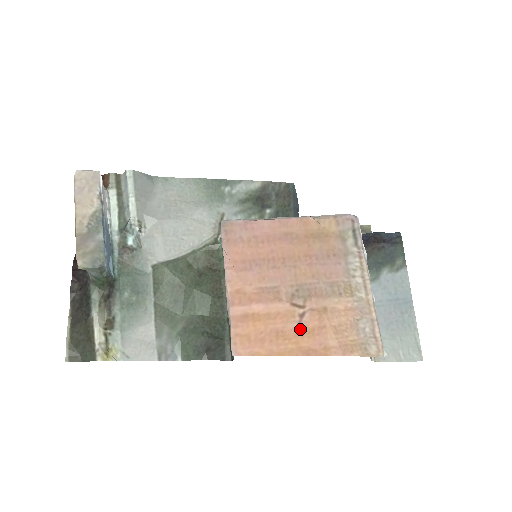
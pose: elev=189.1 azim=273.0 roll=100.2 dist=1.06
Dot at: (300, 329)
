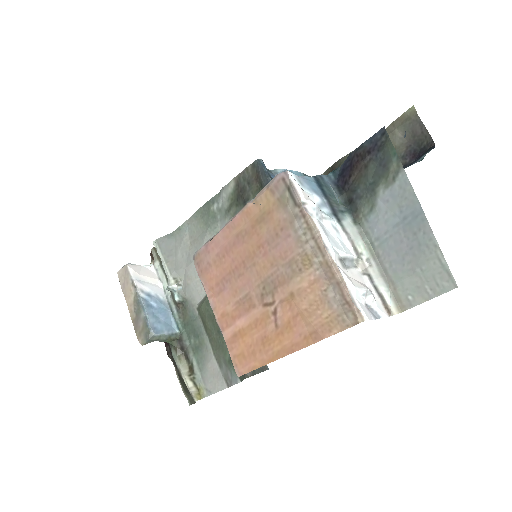
Dot at: (278, 327)
